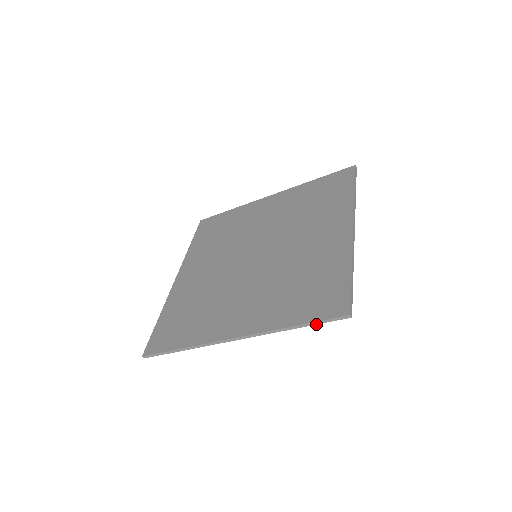
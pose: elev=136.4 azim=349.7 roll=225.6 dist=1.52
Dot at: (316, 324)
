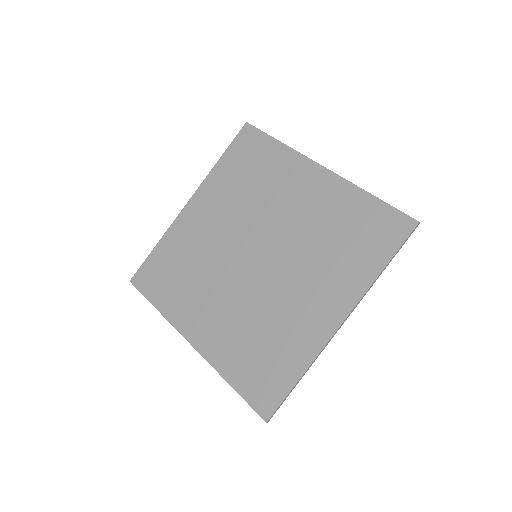
Dot at: (244, 399)
